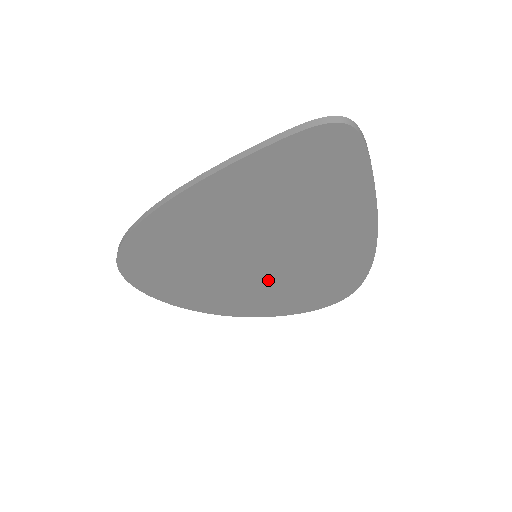
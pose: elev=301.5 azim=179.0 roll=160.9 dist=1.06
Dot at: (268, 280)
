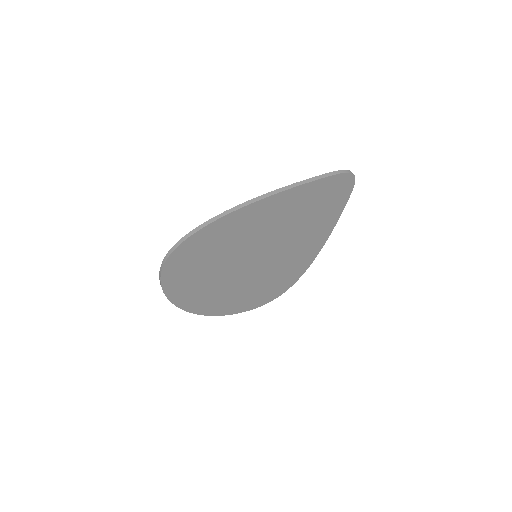
Dot at: (249, 278)
